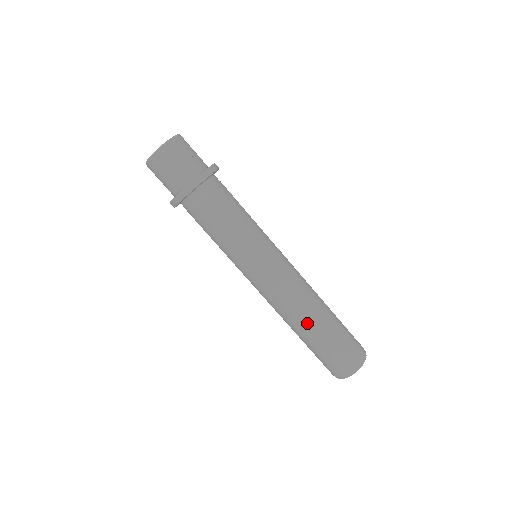
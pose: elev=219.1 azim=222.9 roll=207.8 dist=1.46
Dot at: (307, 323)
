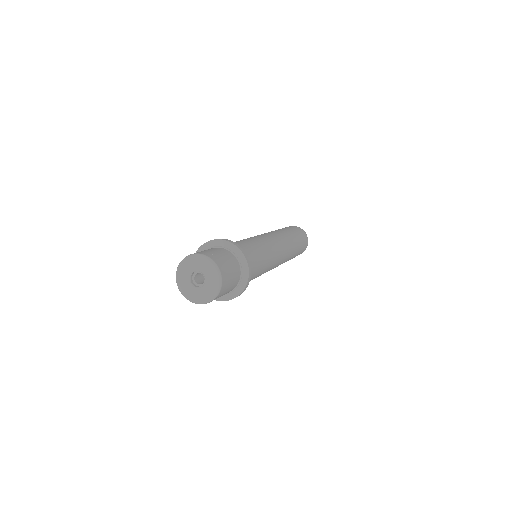
Dot at: occluded
